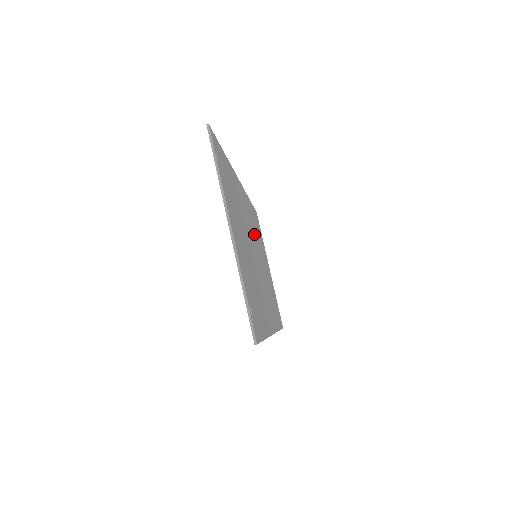
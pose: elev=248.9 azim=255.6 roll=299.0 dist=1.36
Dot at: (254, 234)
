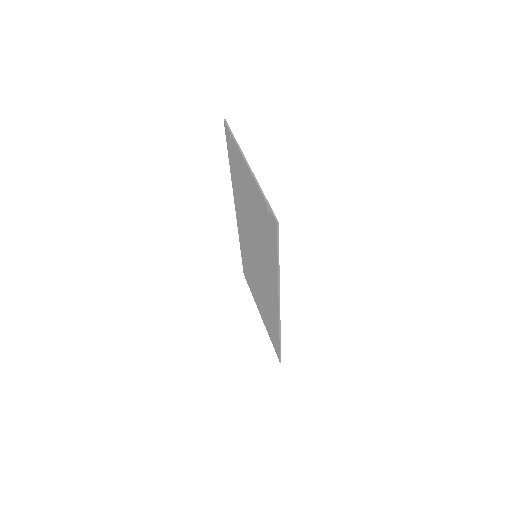
Dot at: occluded
